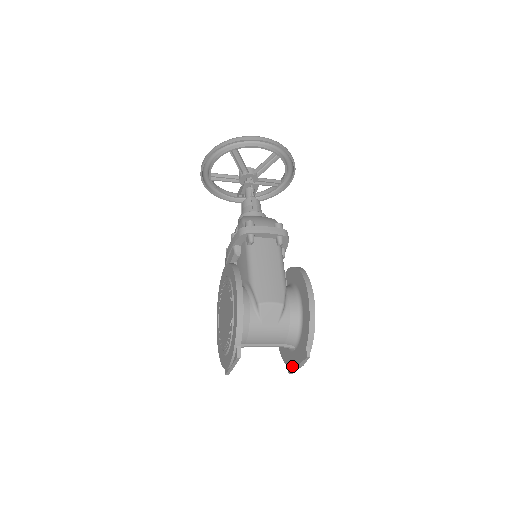
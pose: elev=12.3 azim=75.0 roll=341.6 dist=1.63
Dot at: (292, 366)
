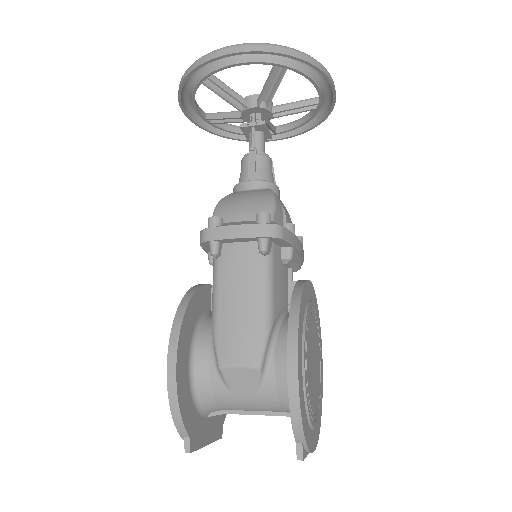
Dot at: occluded
